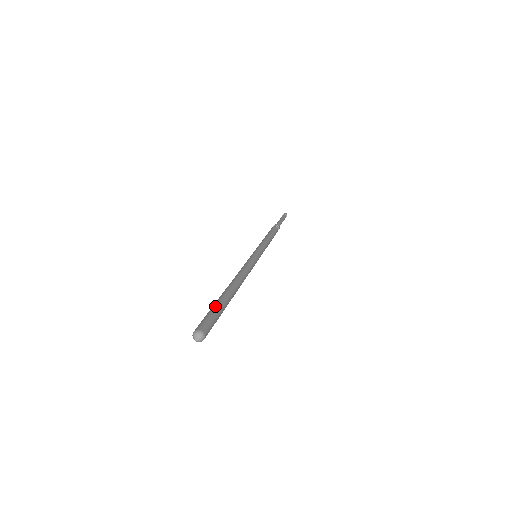
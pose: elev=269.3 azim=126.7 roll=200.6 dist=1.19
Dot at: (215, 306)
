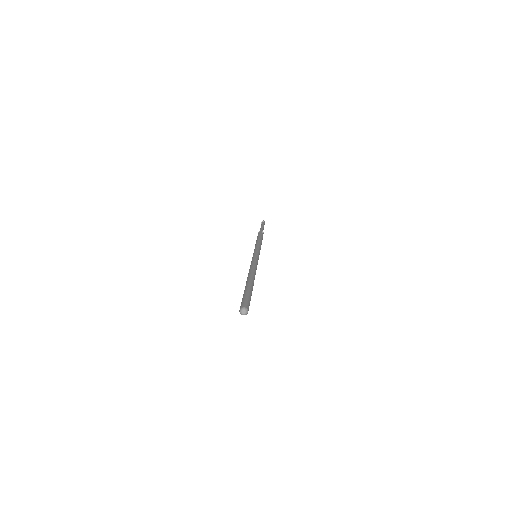
Dot at: (244, 293)
